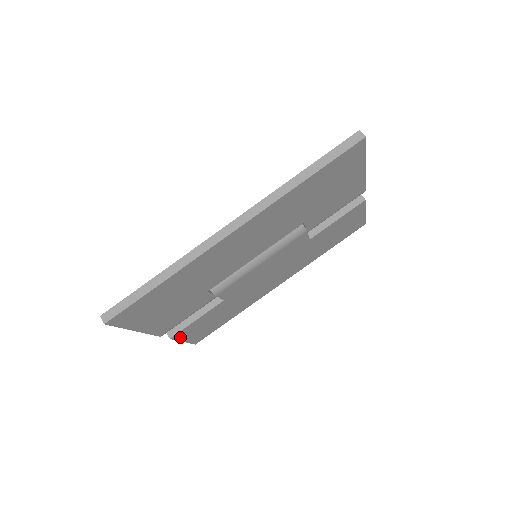
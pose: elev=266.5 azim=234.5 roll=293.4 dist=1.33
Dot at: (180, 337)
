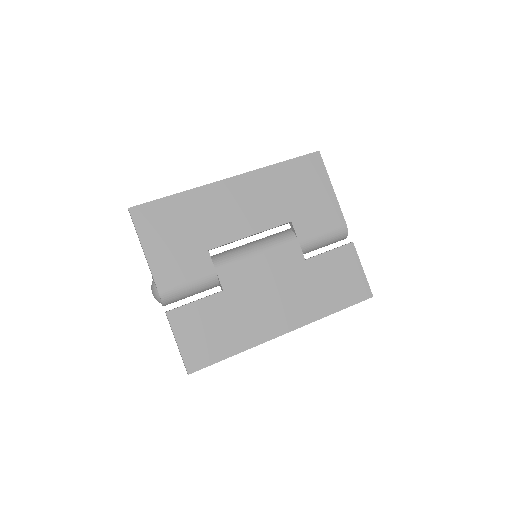
Dot at: (175, 325)
